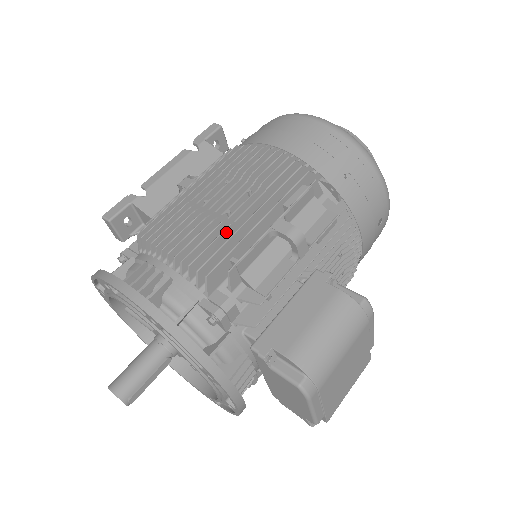
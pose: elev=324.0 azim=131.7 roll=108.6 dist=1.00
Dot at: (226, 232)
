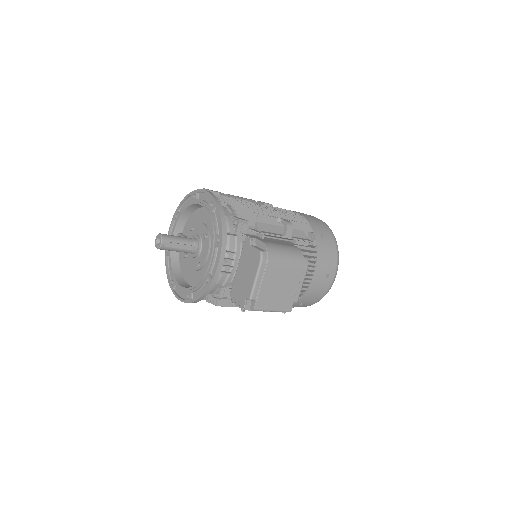
Dot at: occluded
